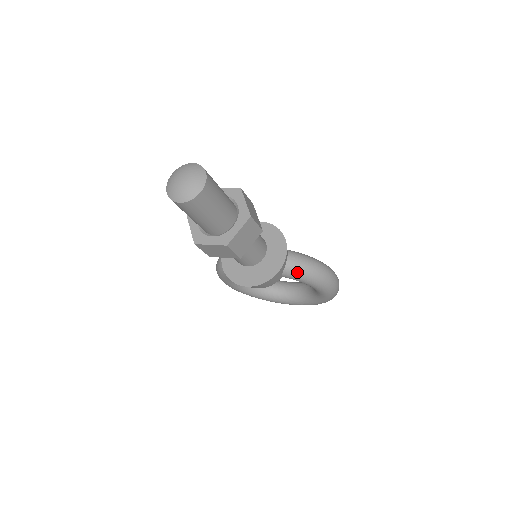
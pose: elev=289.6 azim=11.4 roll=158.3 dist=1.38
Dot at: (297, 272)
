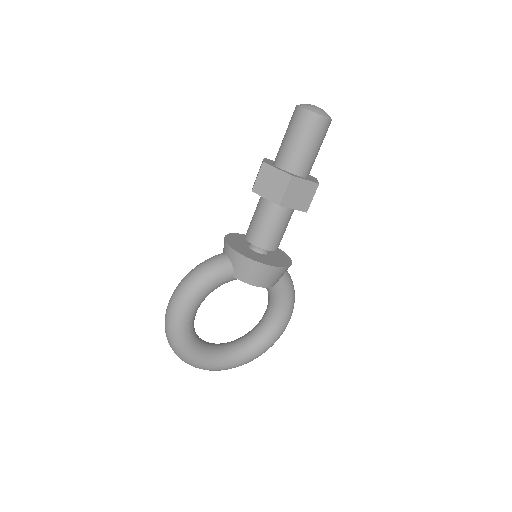
Dot at: (289, 278)
